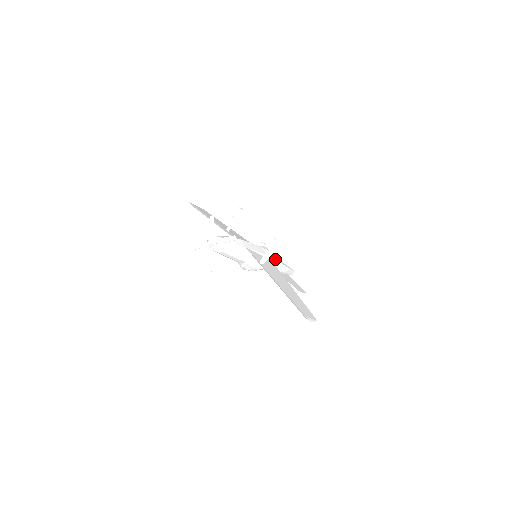
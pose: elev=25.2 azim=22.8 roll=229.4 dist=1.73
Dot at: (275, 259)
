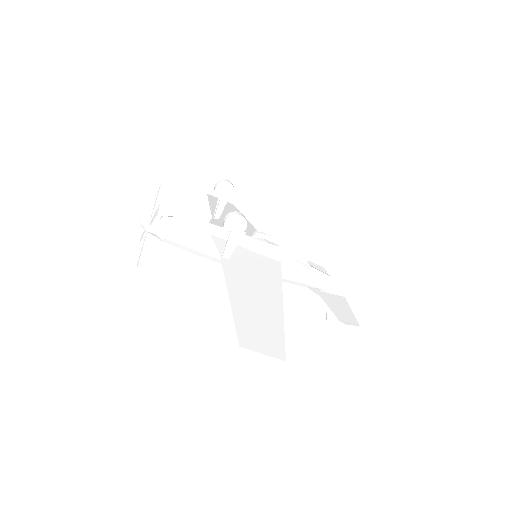
Dot at: (296, 263)
